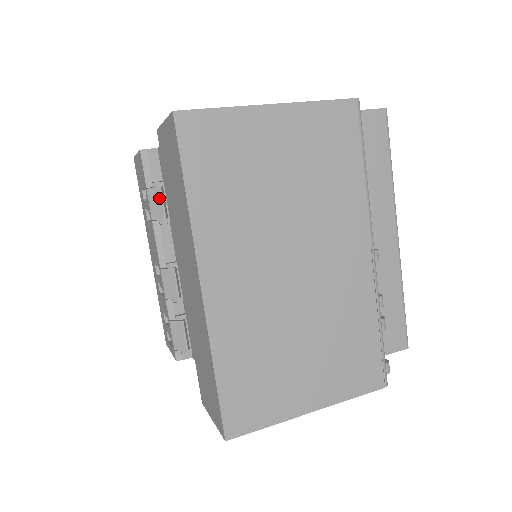
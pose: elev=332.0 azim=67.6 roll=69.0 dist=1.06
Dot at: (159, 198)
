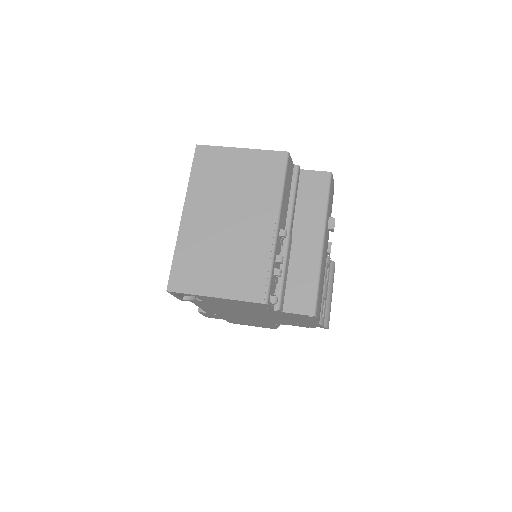
Dot at: occluded
